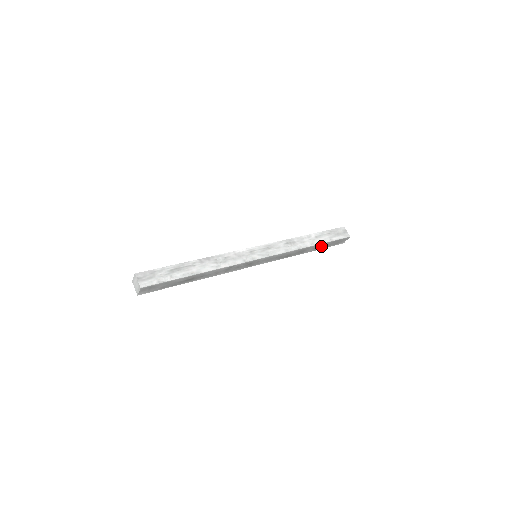
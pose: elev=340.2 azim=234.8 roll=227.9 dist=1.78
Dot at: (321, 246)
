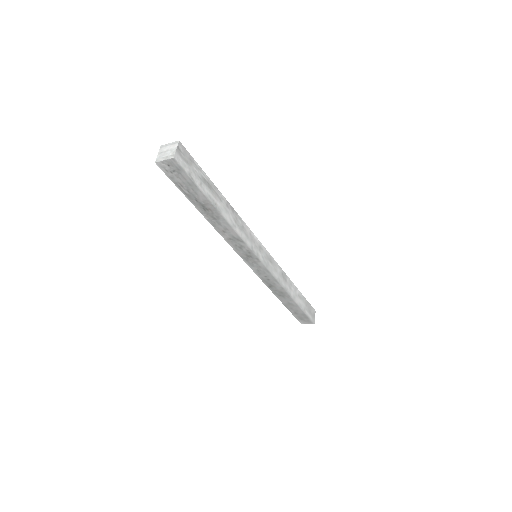
Dot at: (293, 307)
